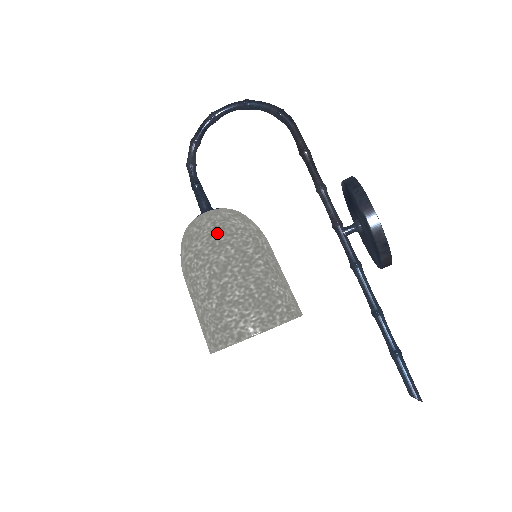
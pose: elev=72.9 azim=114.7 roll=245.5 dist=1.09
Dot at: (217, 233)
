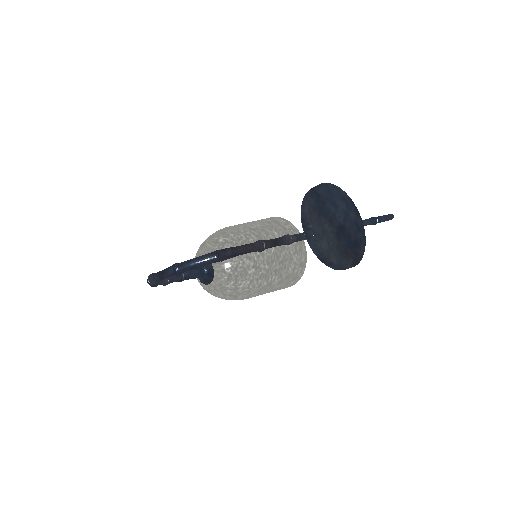
Dot at: (239, 297)
